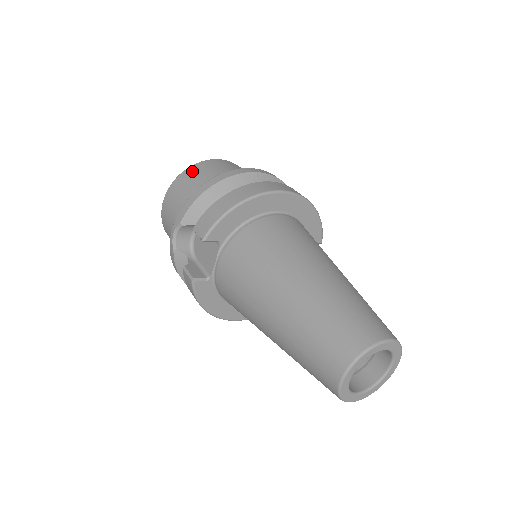
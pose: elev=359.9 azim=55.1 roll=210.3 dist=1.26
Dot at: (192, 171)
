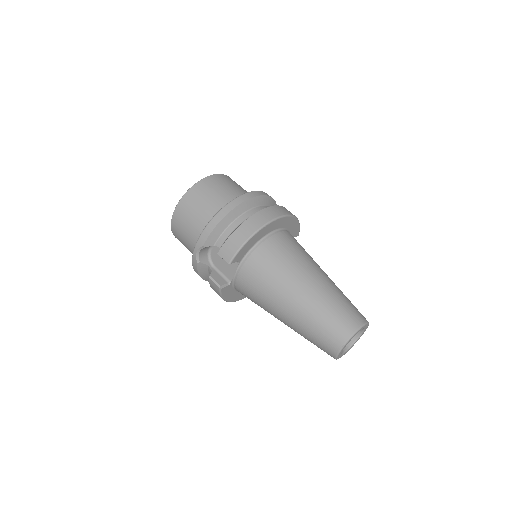
Dot at: (196, 192)
